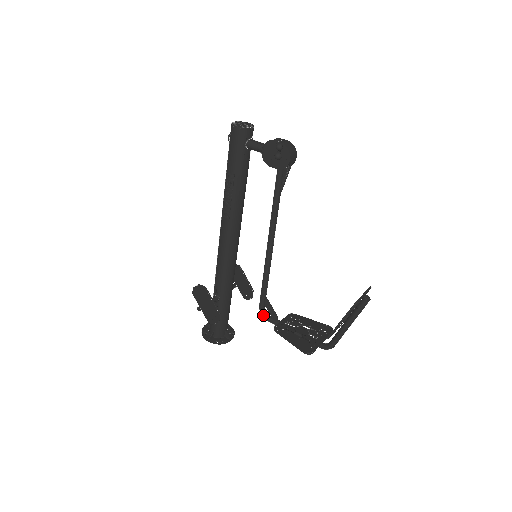
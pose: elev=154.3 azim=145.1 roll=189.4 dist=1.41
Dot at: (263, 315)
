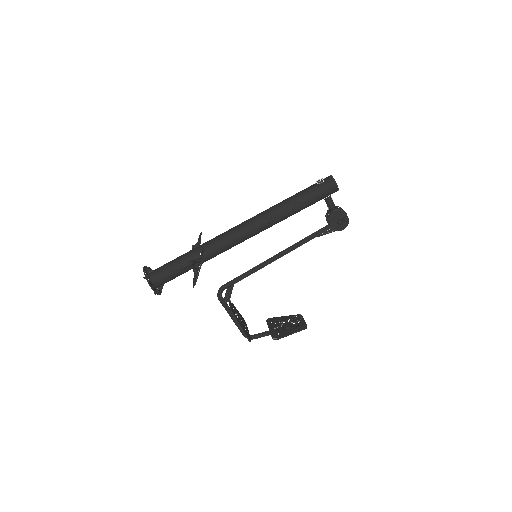
Dot at: (220, 295)
